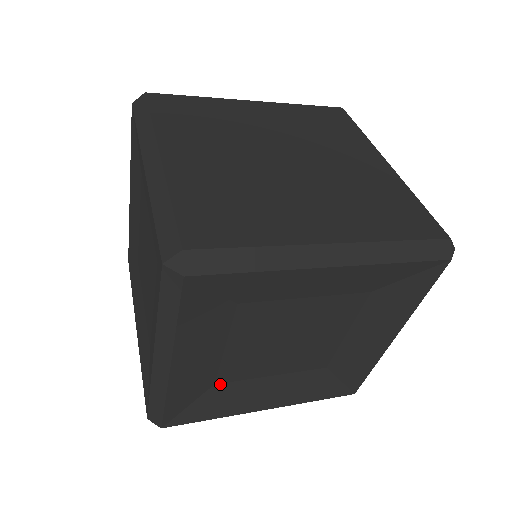
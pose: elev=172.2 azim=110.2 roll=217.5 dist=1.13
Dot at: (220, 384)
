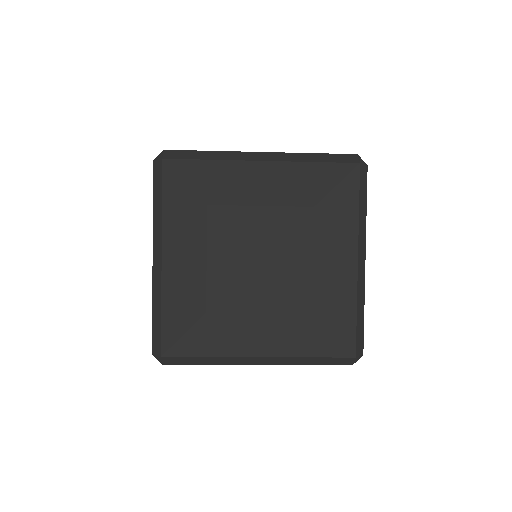
Dot at: (211, 313)
